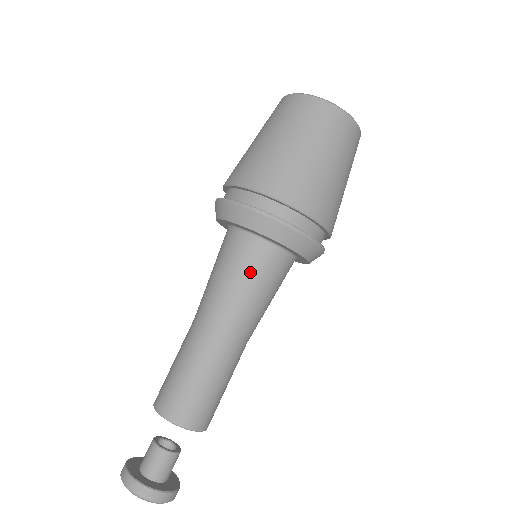
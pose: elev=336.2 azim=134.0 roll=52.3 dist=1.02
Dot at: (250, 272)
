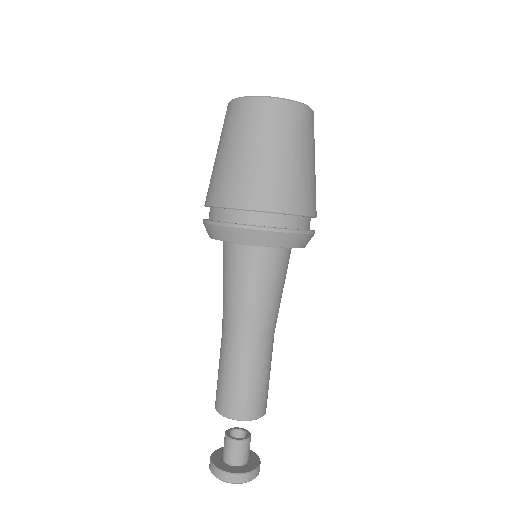
Dot at: (274, 279)
